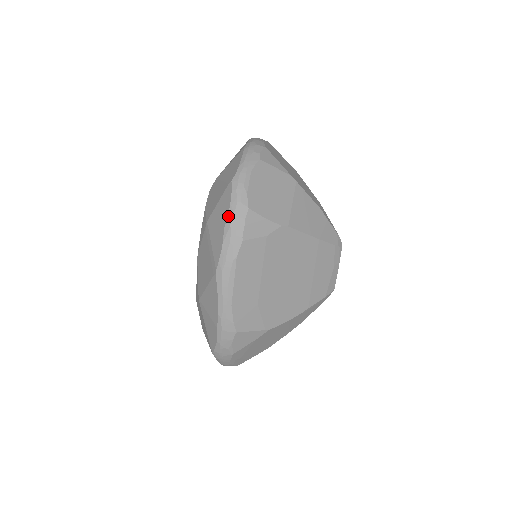
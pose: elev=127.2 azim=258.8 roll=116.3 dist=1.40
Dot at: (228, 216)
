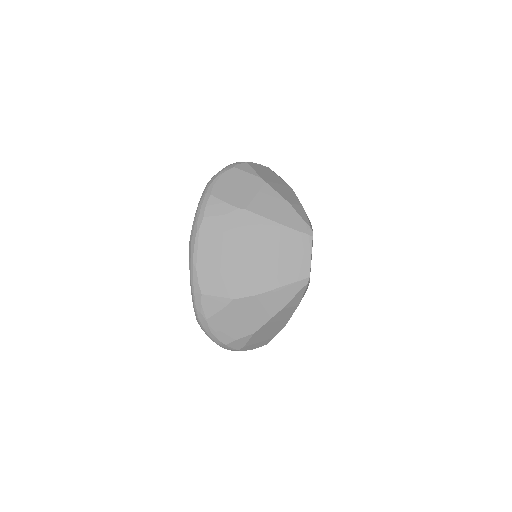
Dot at: (199, 202)
